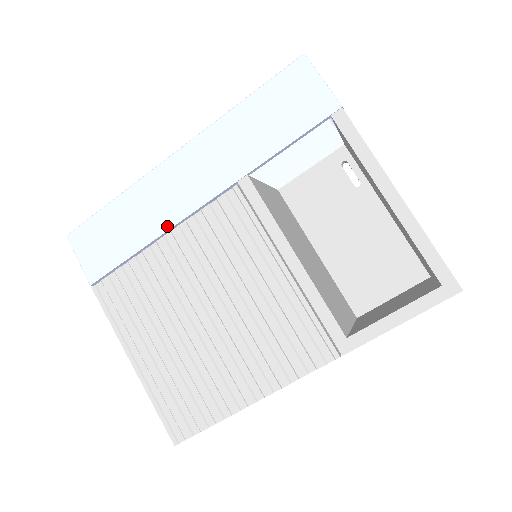
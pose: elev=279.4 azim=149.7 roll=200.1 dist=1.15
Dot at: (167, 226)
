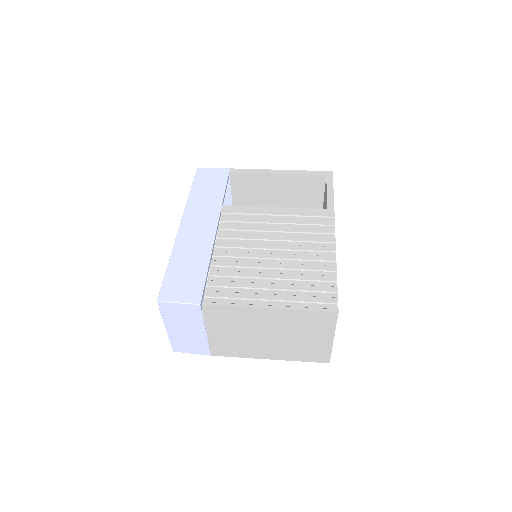
Dot at: (210, 246)
